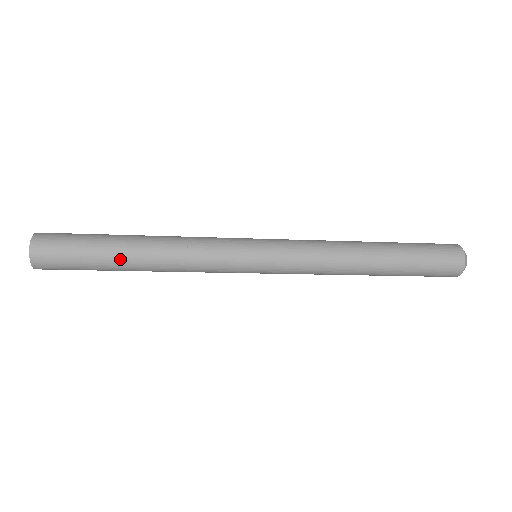
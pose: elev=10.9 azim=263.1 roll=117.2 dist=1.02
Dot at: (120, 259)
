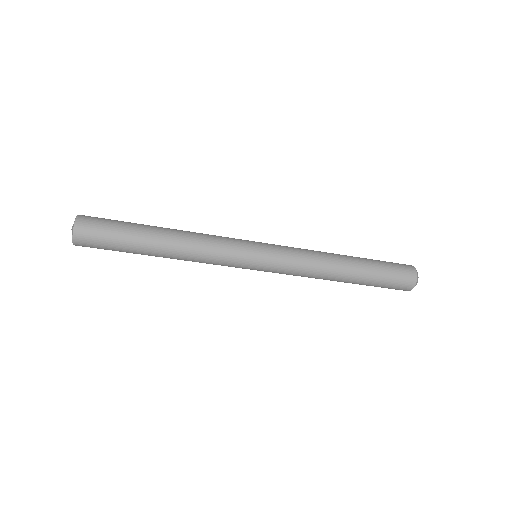
Dot at: (149, 238)
